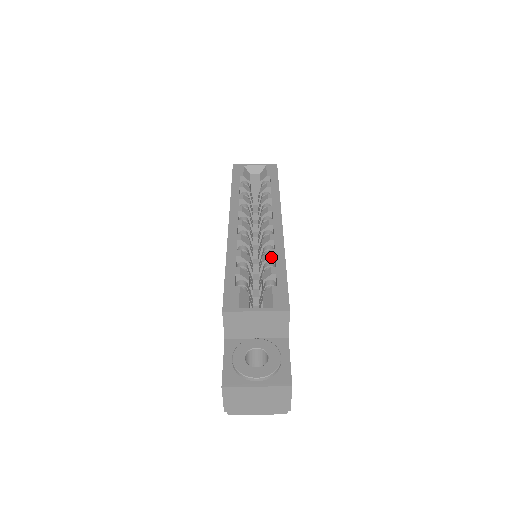
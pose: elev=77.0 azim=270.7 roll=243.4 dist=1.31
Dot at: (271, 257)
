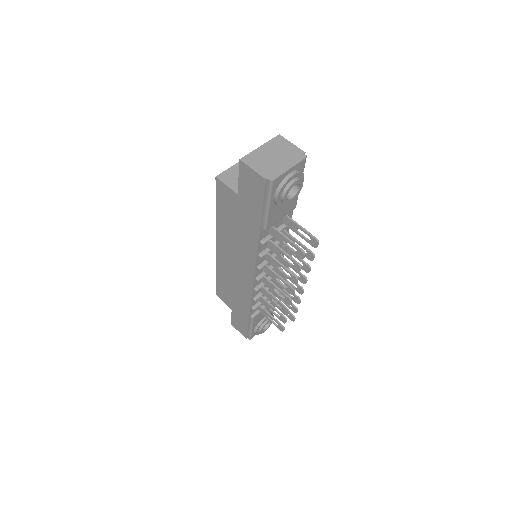
Dot at: occluded
